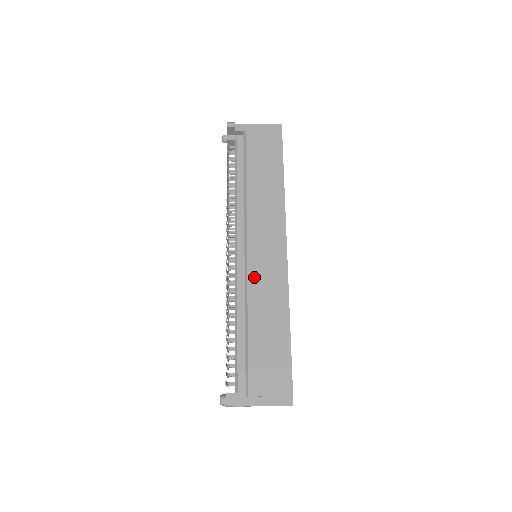
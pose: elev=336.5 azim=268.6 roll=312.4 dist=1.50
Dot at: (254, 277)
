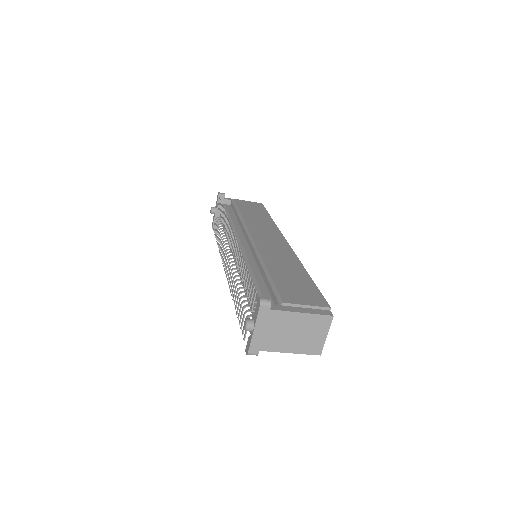
Dot at: (263, 248)
